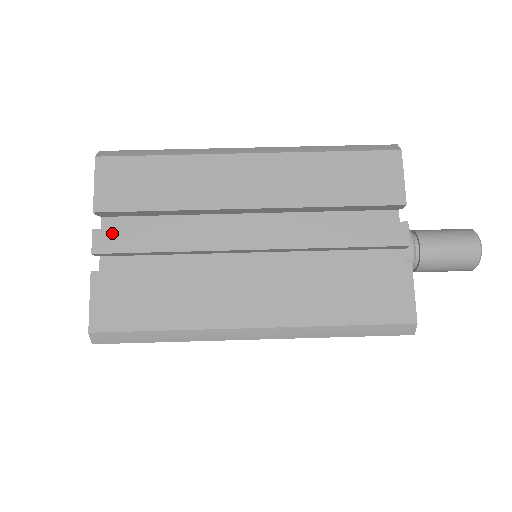
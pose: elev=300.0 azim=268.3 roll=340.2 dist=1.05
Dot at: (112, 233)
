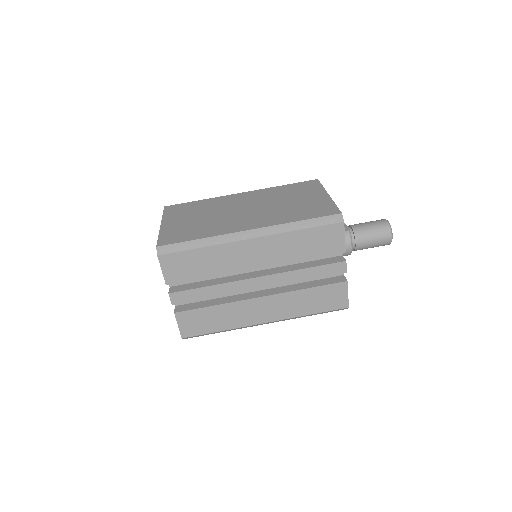
Dot at: (180, 294)
